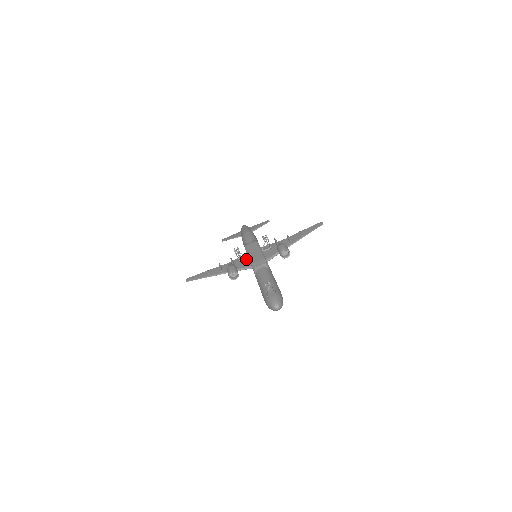
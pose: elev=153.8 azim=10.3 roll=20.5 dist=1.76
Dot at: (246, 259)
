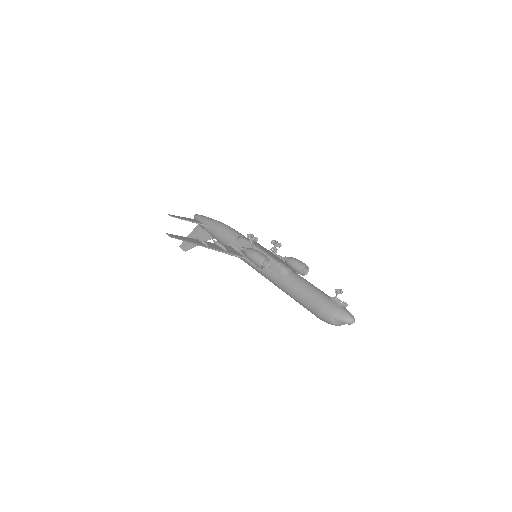
Dot at: occluded
